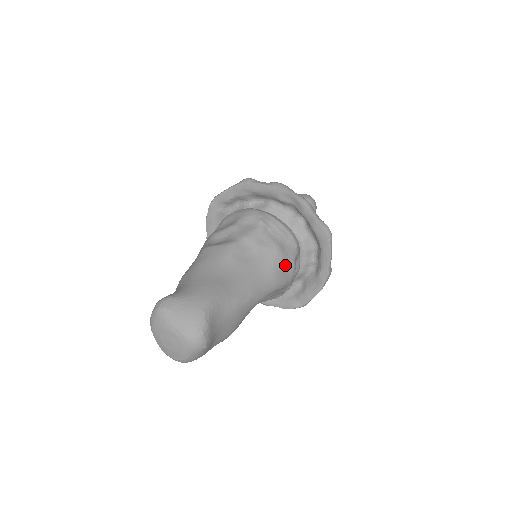
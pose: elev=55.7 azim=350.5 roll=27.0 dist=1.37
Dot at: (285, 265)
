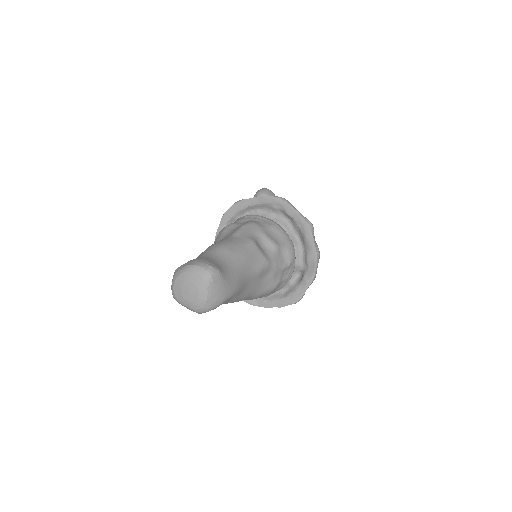
Dot at: (267, 294)
